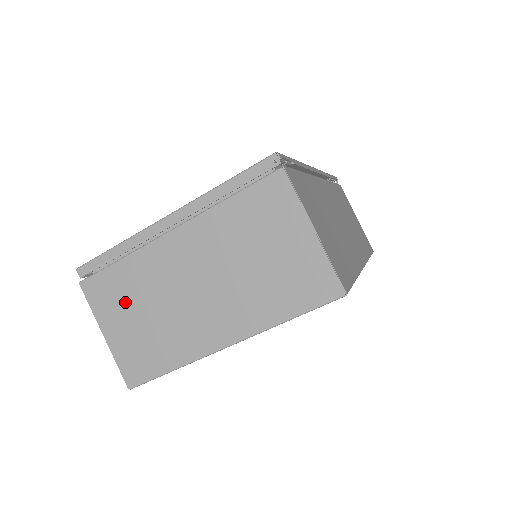
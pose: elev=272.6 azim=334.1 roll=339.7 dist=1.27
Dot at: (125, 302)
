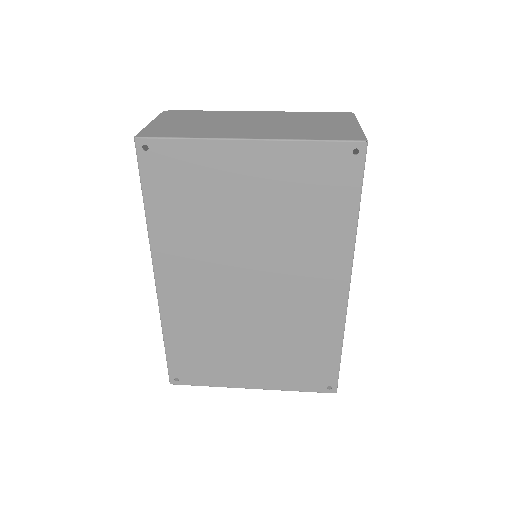
Dot at: (189, 119)
